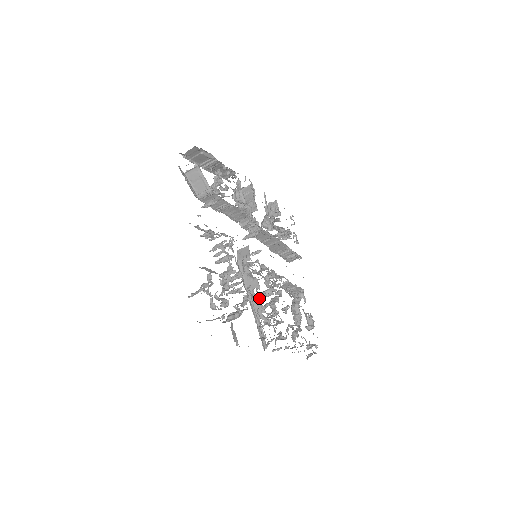
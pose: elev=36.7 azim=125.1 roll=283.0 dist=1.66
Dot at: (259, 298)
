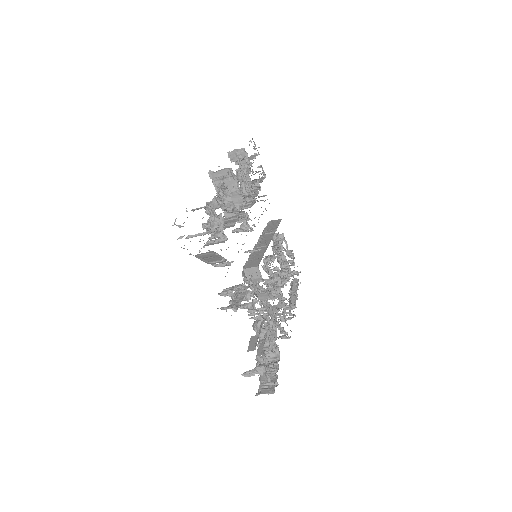
Dot at: (276, 308)
